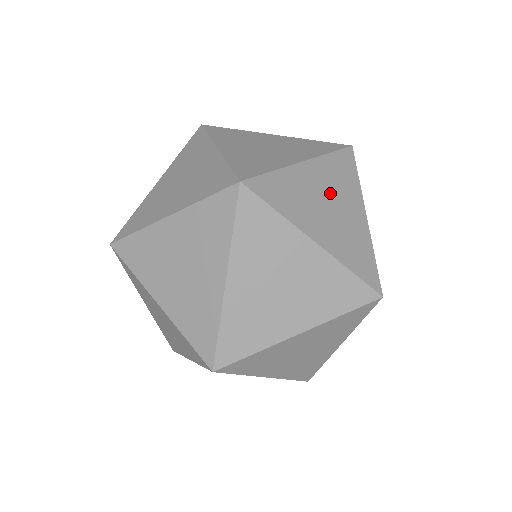
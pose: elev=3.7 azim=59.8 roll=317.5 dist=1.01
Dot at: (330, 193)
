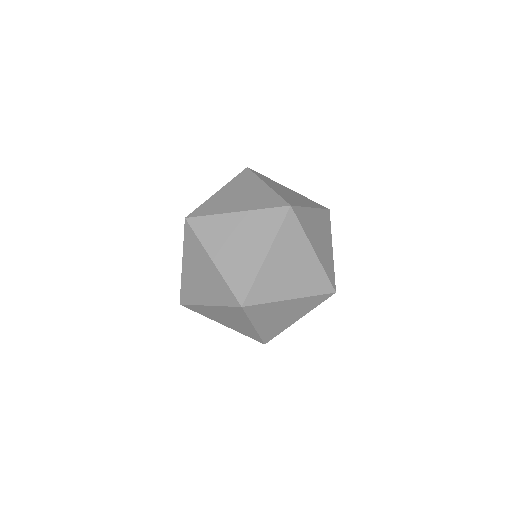
Dot at: (282, 189)
